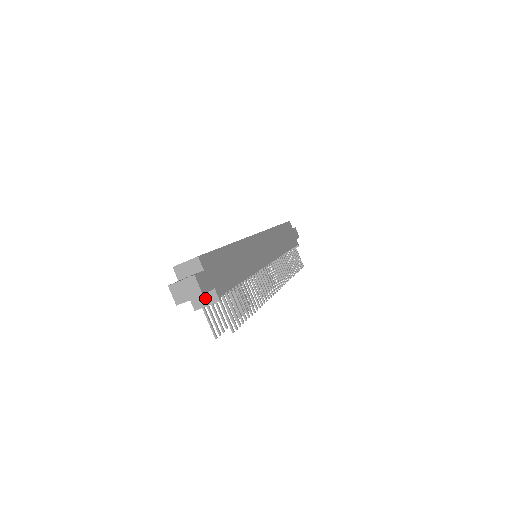
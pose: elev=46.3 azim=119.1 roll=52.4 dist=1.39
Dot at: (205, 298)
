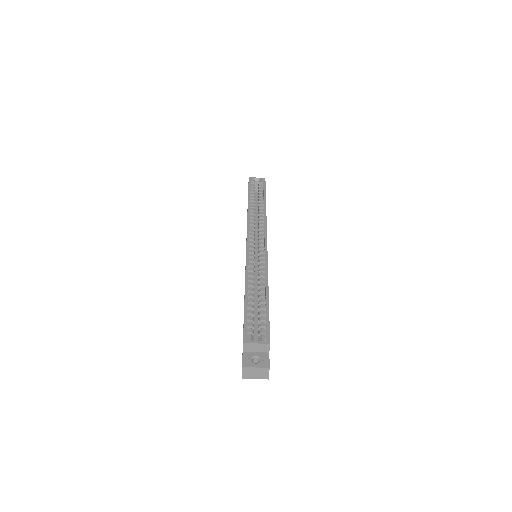
Dot at: occluded
